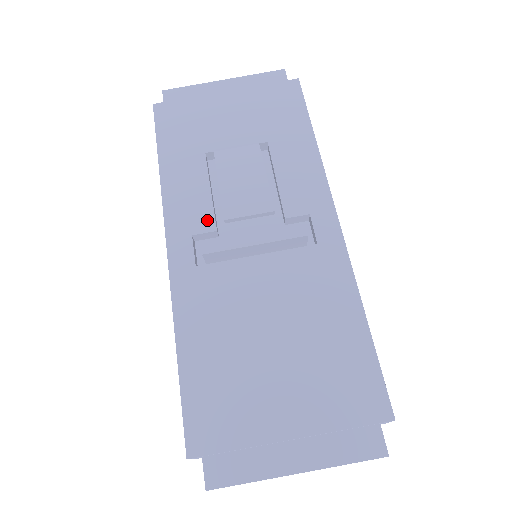
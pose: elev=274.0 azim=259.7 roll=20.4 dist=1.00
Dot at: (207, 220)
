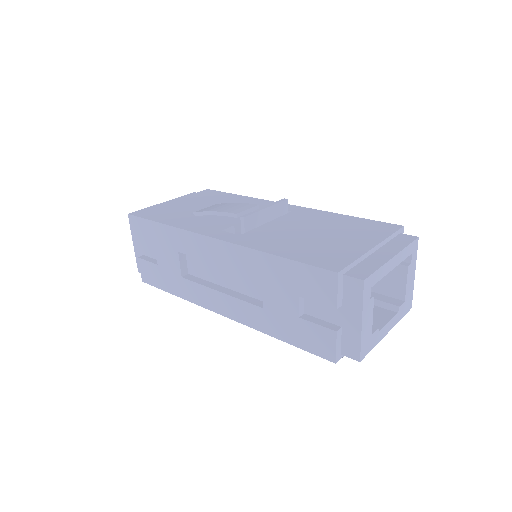
Dot at: (223, 225)
